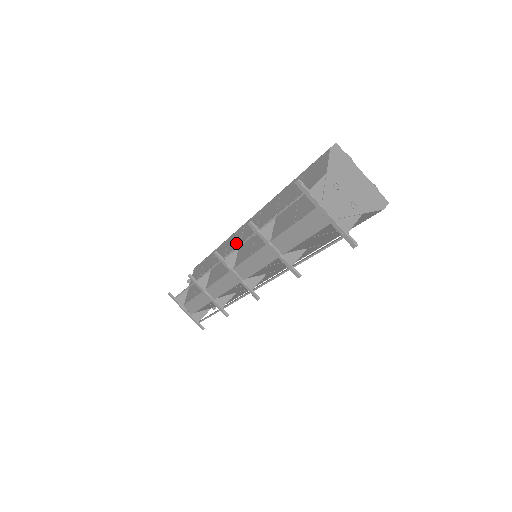
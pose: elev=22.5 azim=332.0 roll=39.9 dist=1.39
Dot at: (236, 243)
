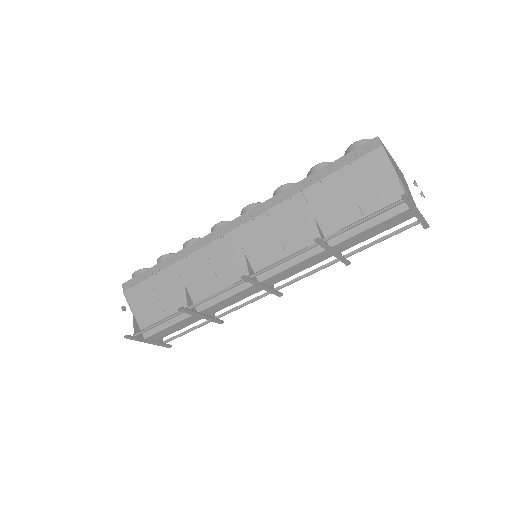
Dot at: (233, 253)
